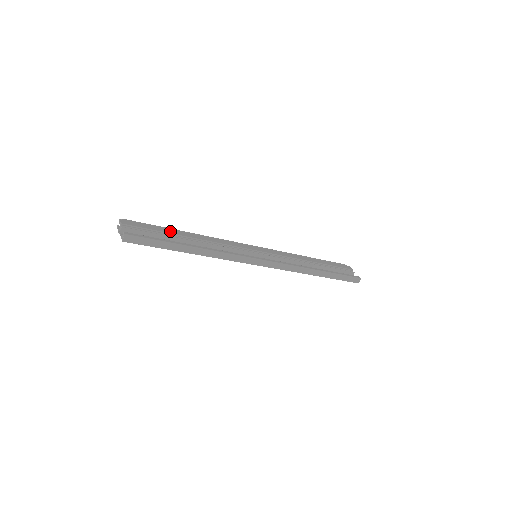
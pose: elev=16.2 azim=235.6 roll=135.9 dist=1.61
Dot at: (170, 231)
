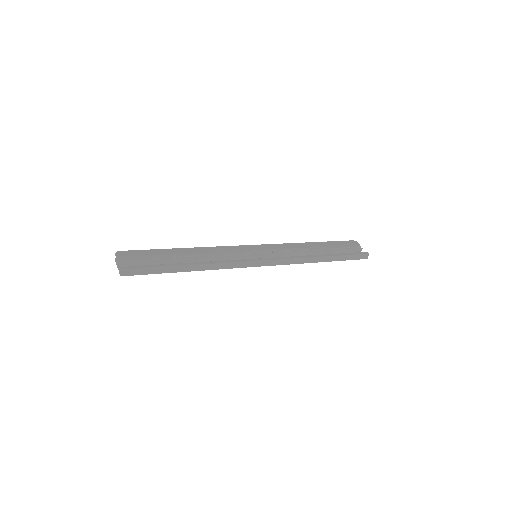
Dot at: (166, 252)
